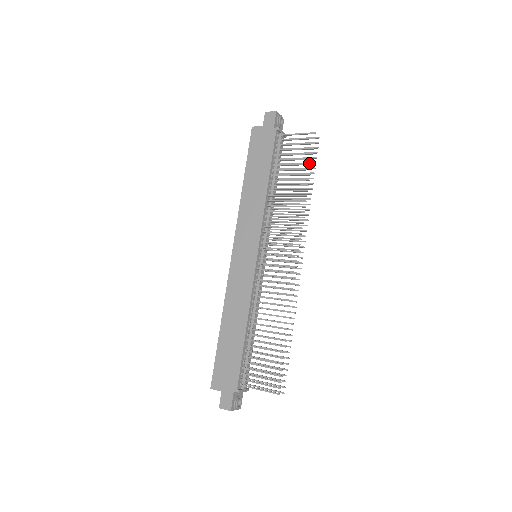
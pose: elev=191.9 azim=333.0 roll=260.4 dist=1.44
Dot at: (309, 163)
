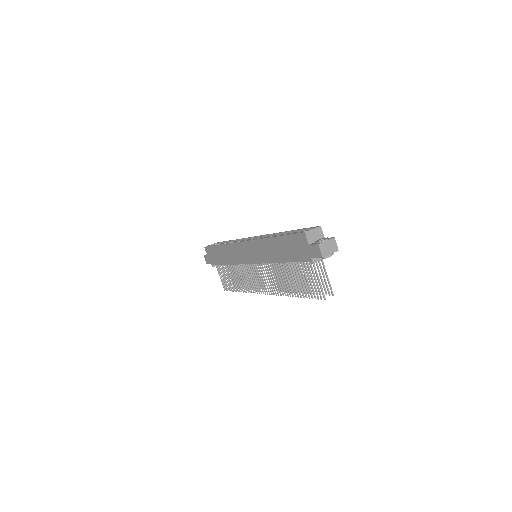
Dot at: (306, 296)
